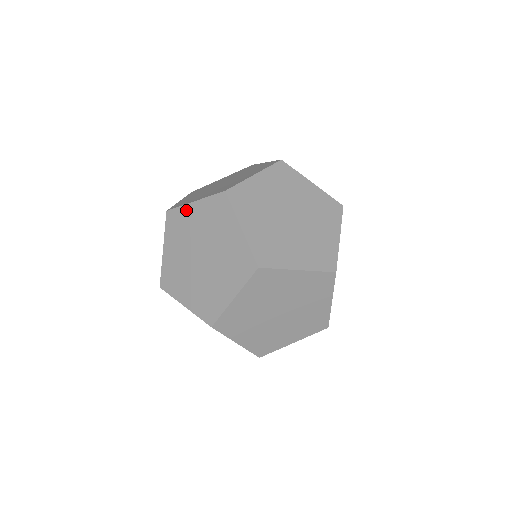
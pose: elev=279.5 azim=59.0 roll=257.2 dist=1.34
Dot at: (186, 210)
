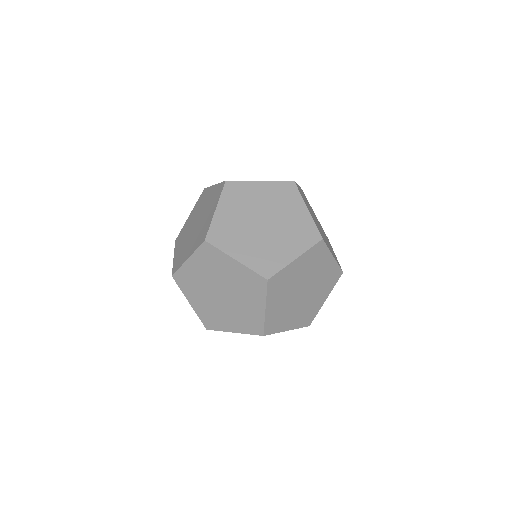
Dot at: (186, 224)
